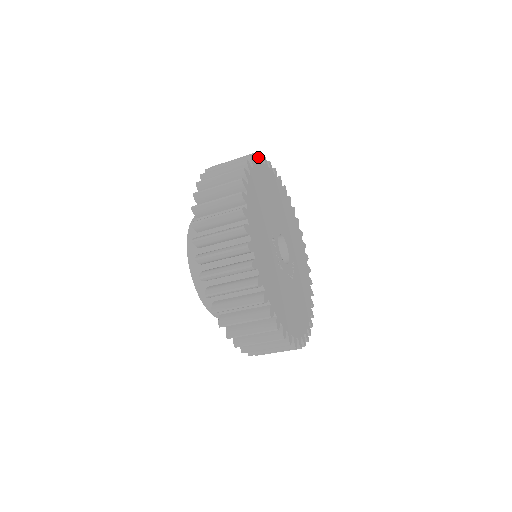
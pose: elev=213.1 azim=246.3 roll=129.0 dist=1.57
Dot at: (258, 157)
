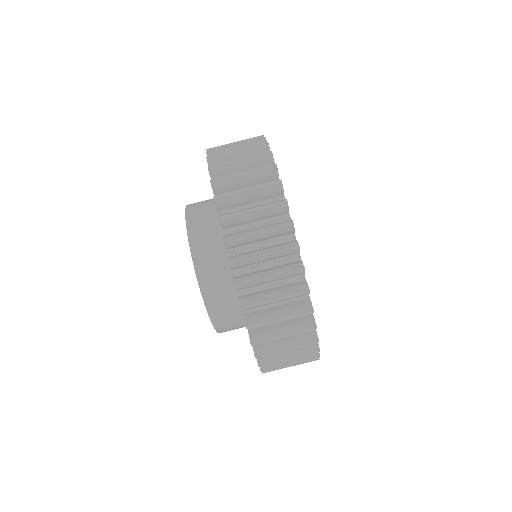
Dot at: occluded
